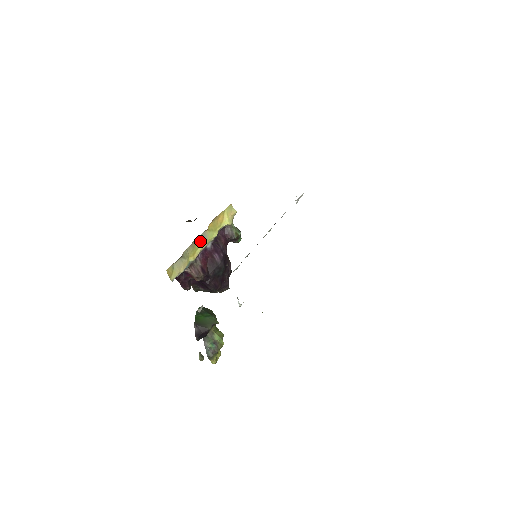
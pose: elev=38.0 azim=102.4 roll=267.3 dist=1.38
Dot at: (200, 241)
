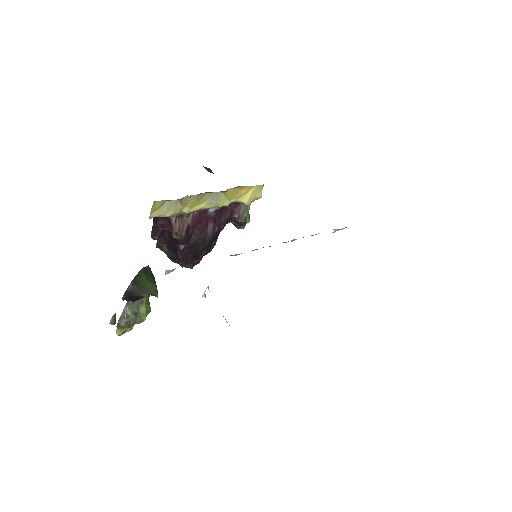
Dot at: (209, 198)
